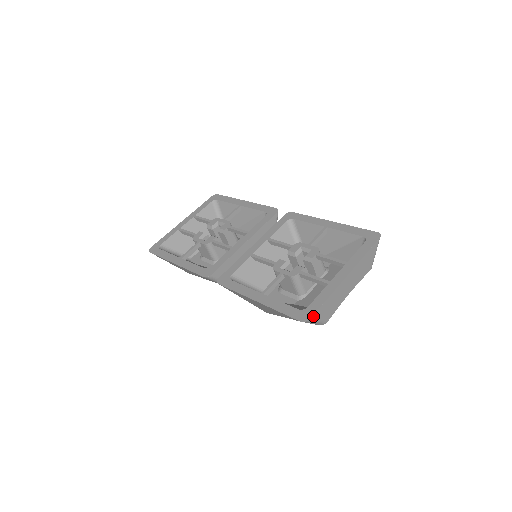
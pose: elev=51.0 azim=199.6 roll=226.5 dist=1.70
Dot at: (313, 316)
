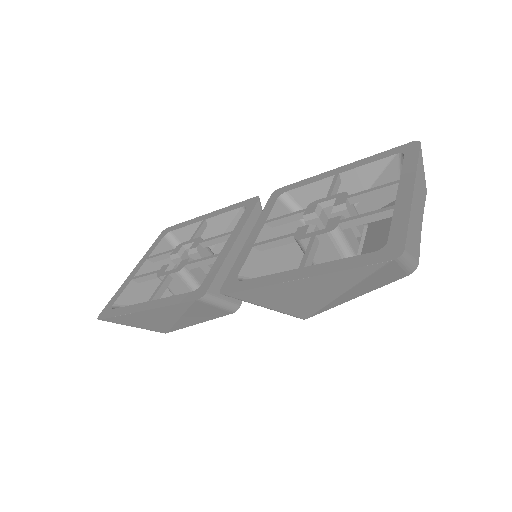
Dot at: (405, 246)
